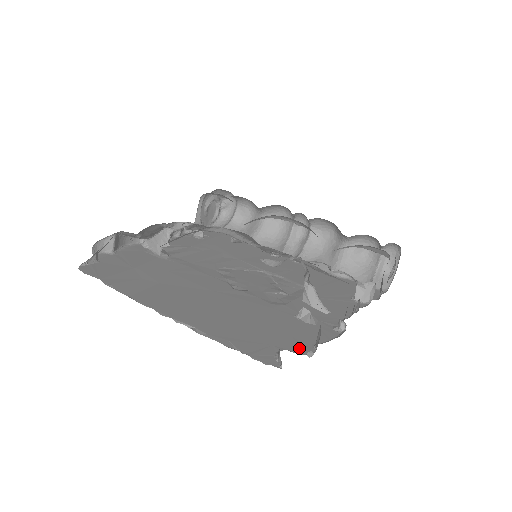
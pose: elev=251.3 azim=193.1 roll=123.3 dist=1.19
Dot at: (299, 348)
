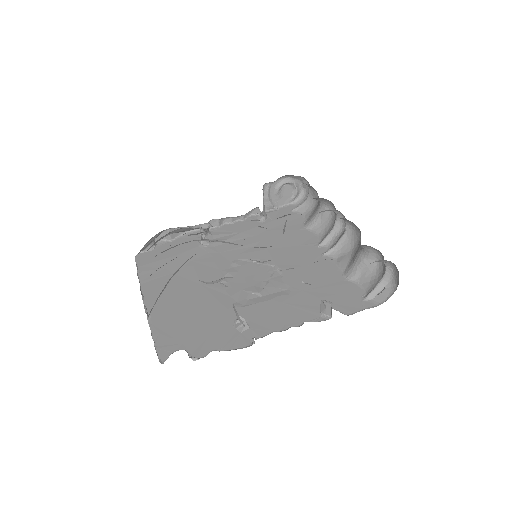
Dot at: (198, 351)
